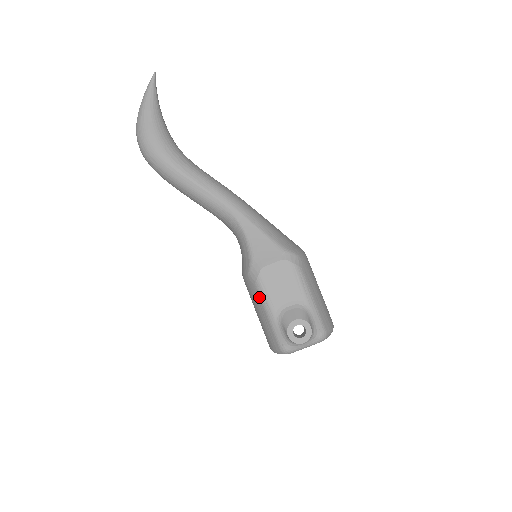
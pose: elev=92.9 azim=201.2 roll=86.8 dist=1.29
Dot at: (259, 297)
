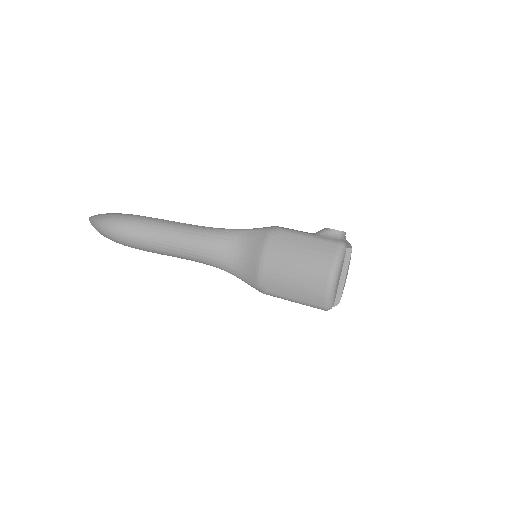
Dot at: (291, 234)
